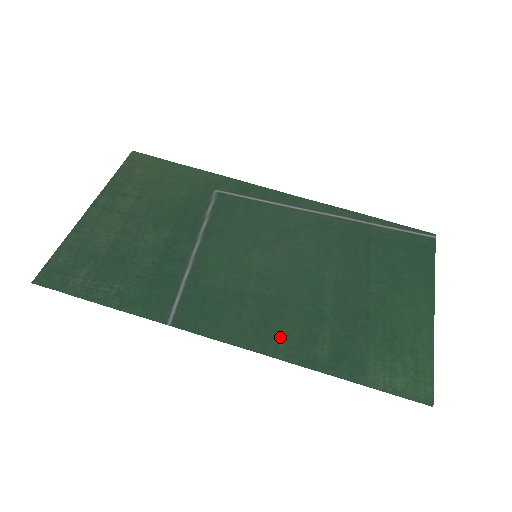
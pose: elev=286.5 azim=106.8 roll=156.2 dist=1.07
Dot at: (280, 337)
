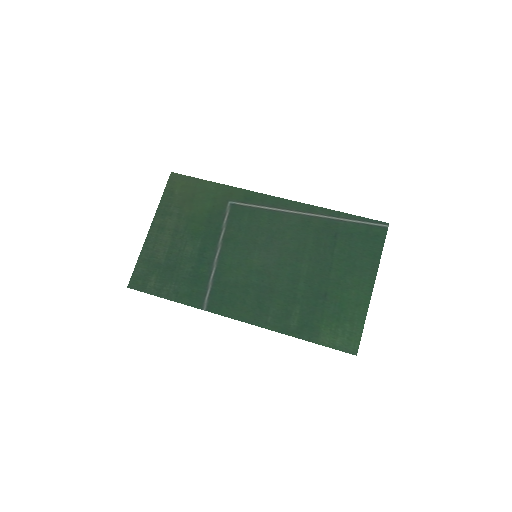
Dot at: (268, 315)
